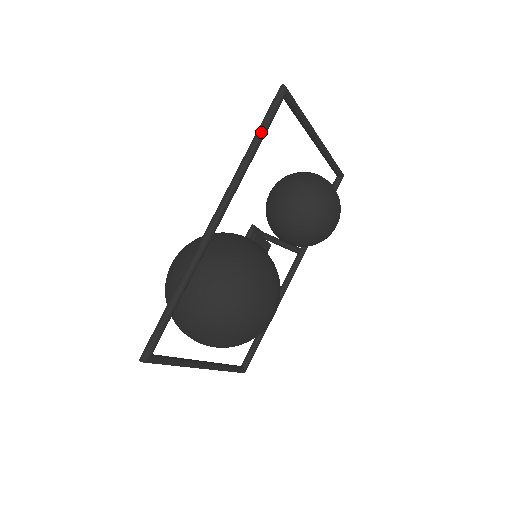
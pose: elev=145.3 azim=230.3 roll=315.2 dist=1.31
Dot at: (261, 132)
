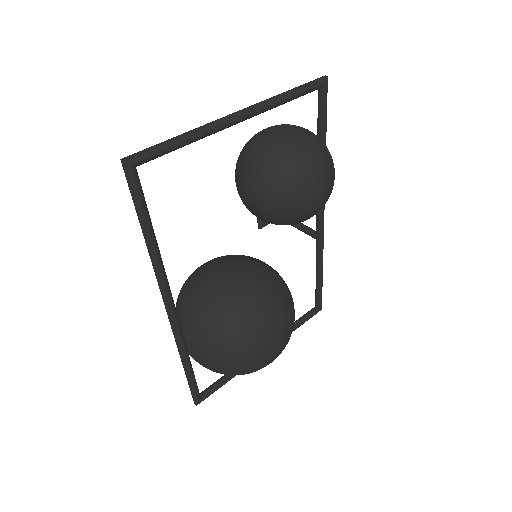
Dot at: (142, 224)
